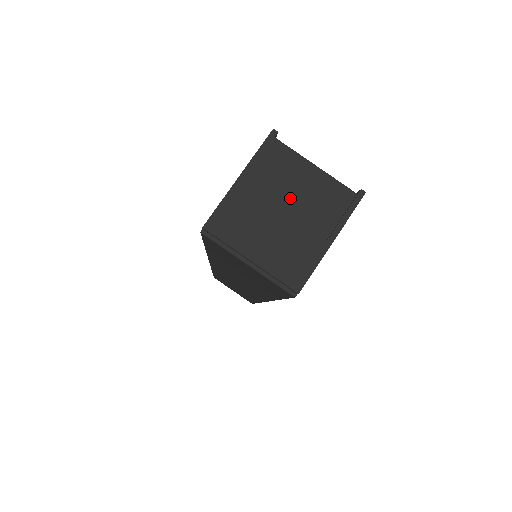
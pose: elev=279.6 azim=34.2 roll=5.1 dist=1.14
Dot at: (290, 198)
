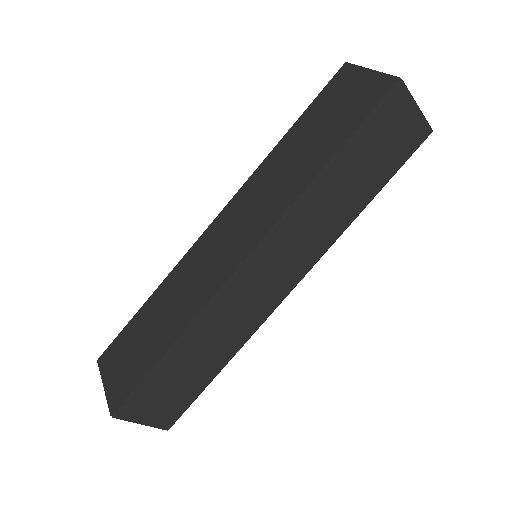
Dot at: occluded
